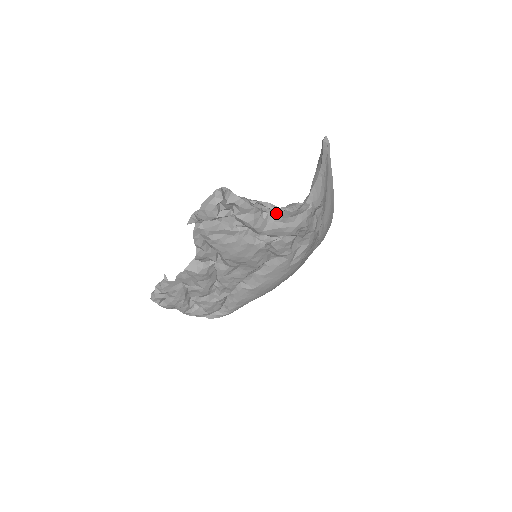
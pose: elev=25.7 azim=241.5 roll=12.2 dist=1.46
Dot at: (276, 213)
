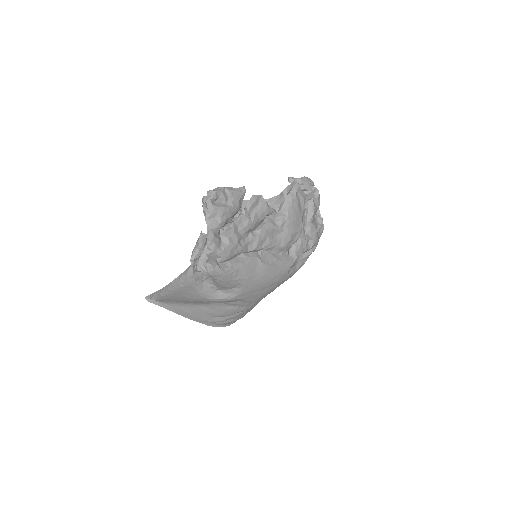
Dot at: (317, 223)
